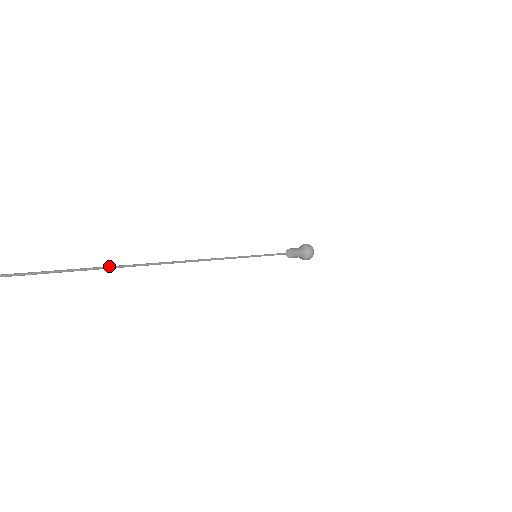
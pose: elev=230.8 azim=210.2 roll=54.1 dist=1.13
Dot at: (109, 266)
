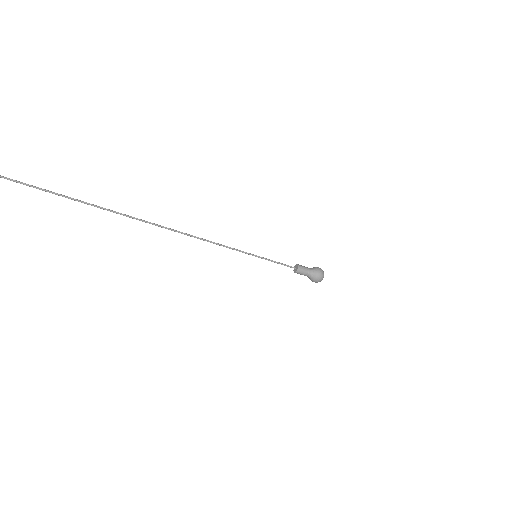
Dot at: (116, 212)
